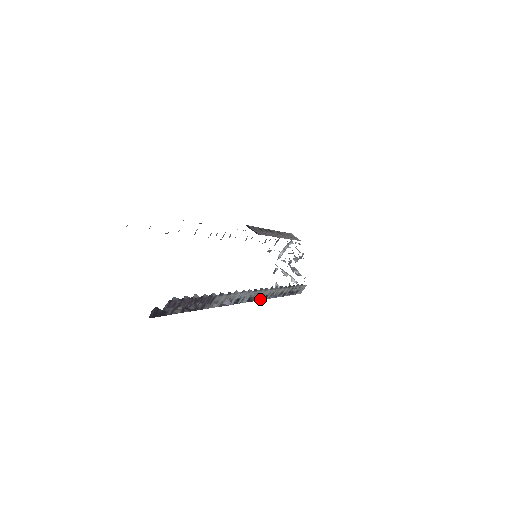
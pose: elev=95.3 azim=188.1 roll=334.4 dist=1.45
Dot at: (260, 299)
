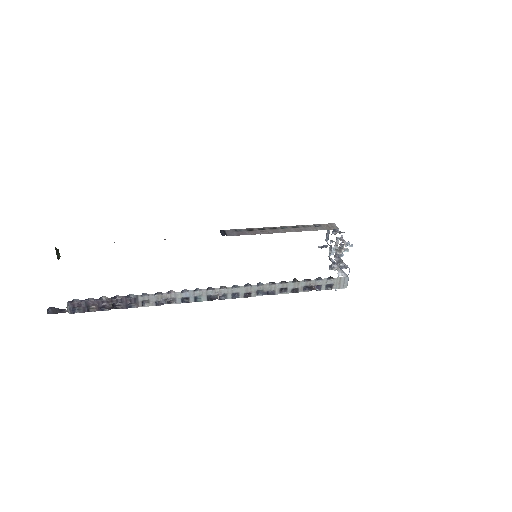
Dot at: (238, 297)
